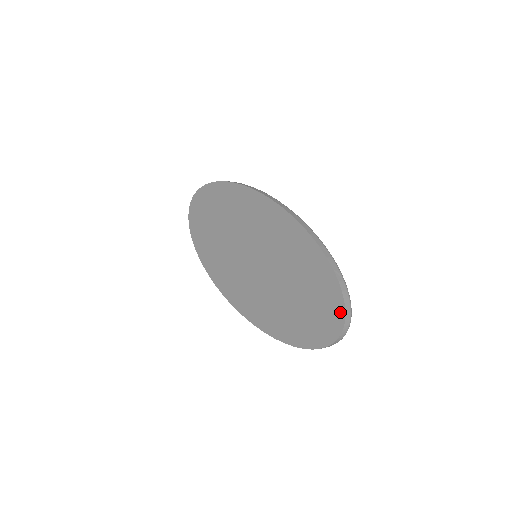
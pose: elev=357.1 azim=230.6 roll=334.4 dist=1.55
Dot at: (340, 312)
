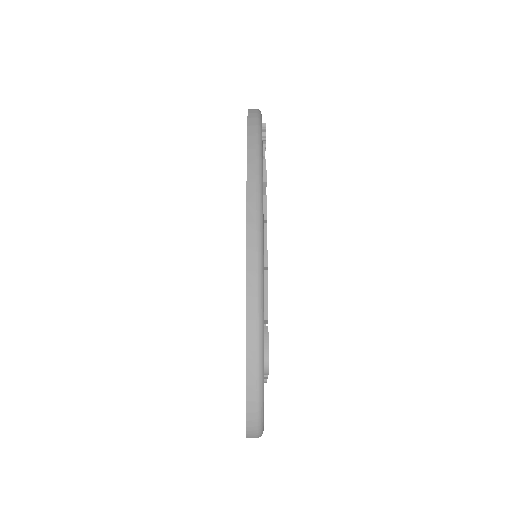
Dot at: occluded
